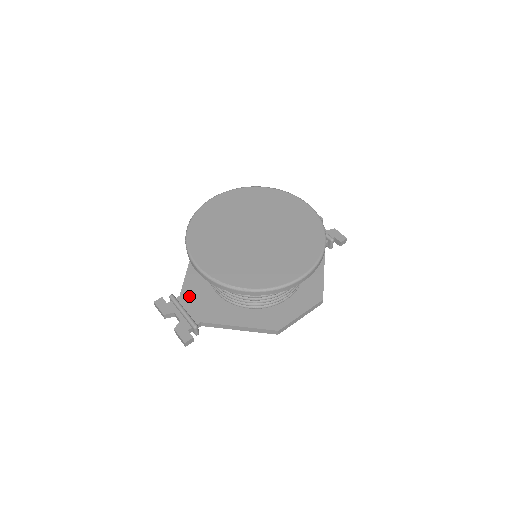
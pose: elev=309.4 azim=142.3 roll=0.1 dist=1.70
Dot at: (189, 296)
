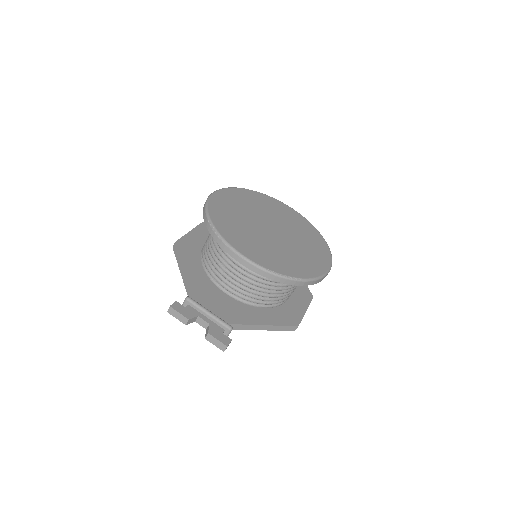
Dot at: (203, 298)
